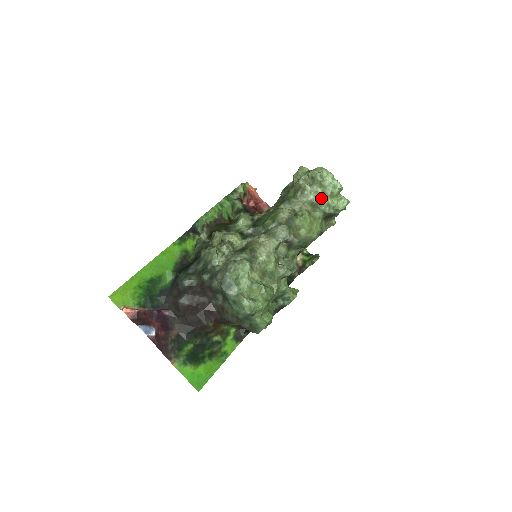
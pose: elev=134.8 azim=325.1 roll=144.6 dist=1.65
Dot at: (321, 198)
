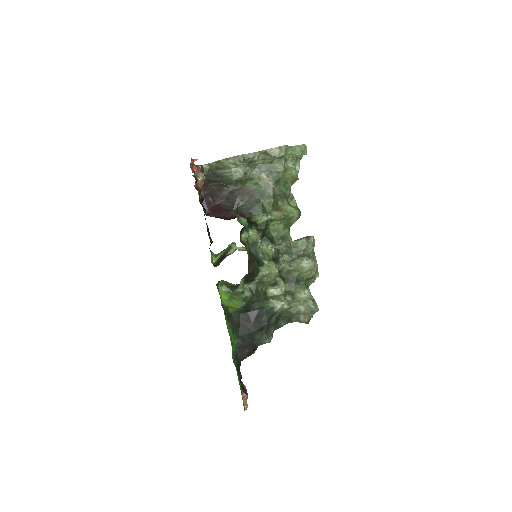
Dot at: occluded
